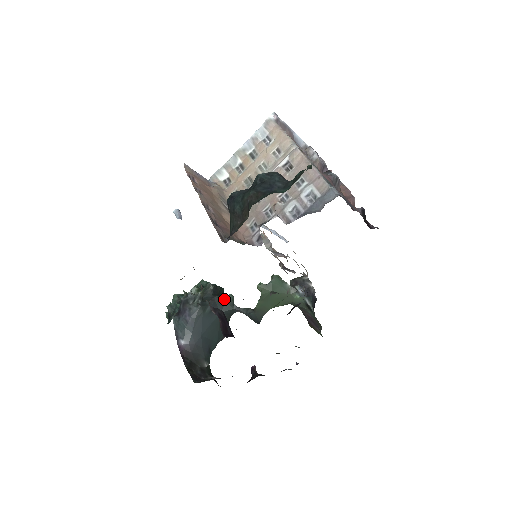
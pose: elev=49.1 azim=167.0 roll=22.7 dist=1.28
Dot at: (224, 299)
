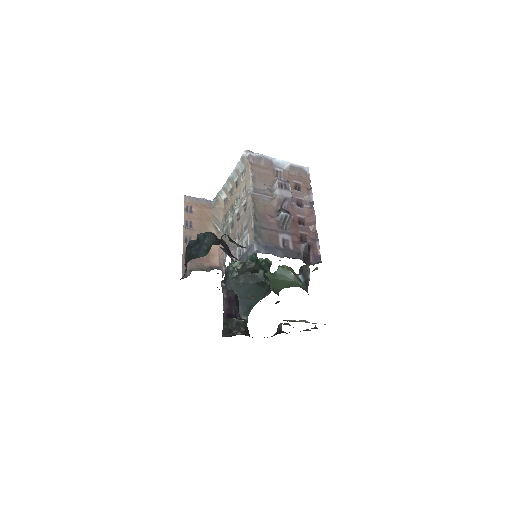
Dot at: (255, 273)
